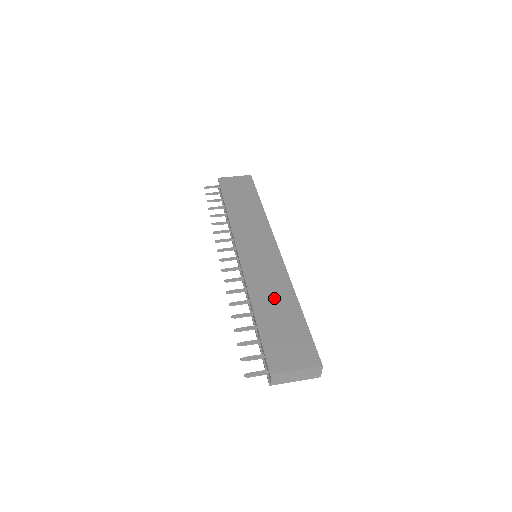
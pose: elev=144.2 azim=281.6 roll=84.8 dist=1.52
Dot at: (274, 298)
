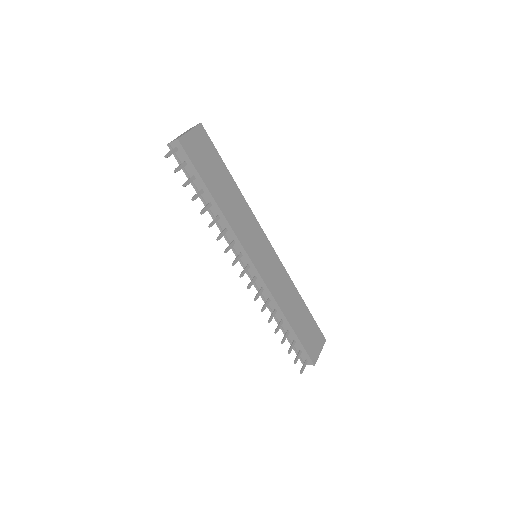
Dot at: (292, 302)
